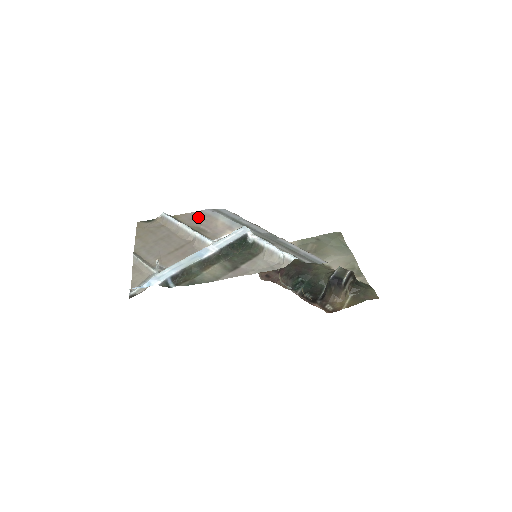
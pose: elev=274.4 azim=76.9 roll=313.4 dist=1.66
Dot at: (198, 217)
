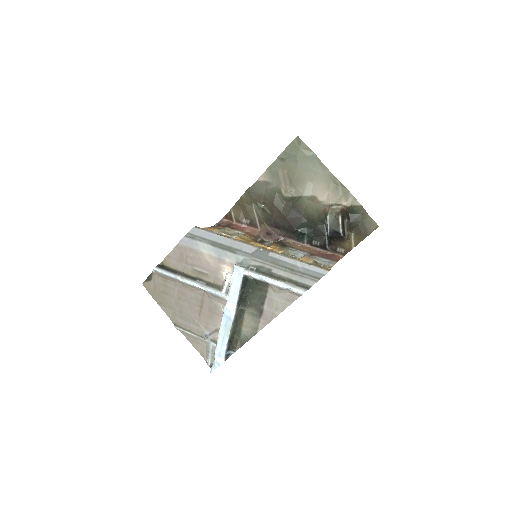
Dot at: (183, 256)
